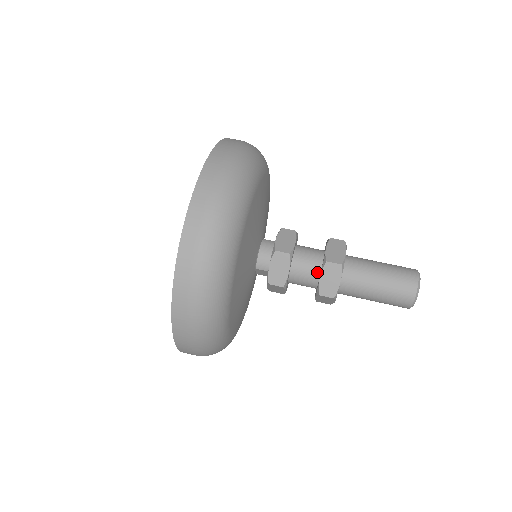
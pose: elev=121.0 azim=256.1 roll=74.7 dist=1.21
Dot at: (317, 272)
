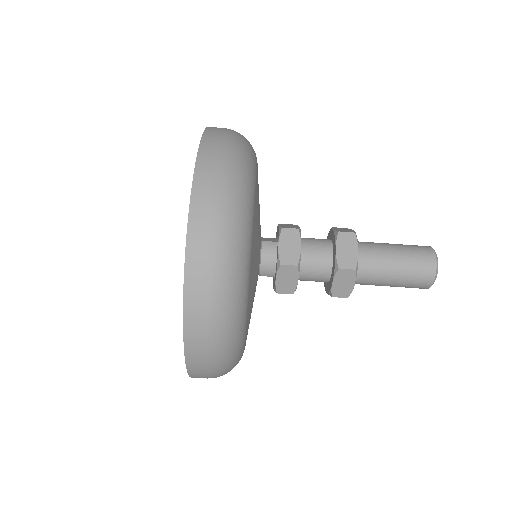
Dot at: (328, 273)
